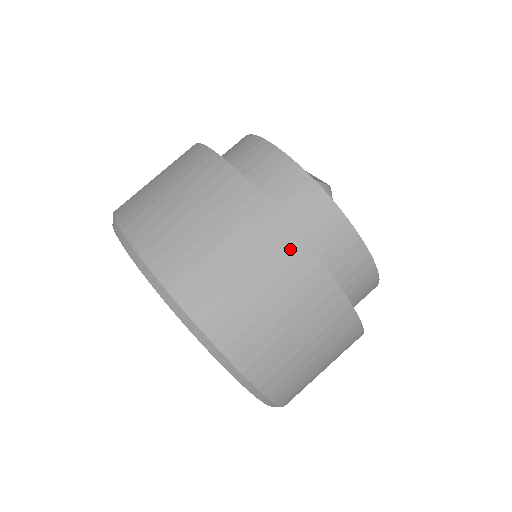
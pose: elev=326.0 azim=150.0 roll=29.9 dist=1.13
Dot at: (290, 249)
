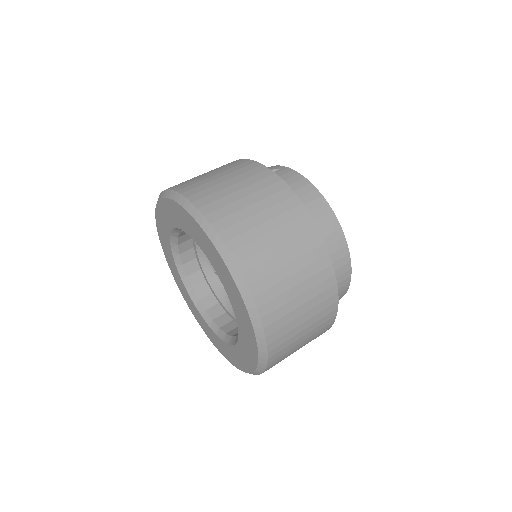
Dot at: (330, 298)
